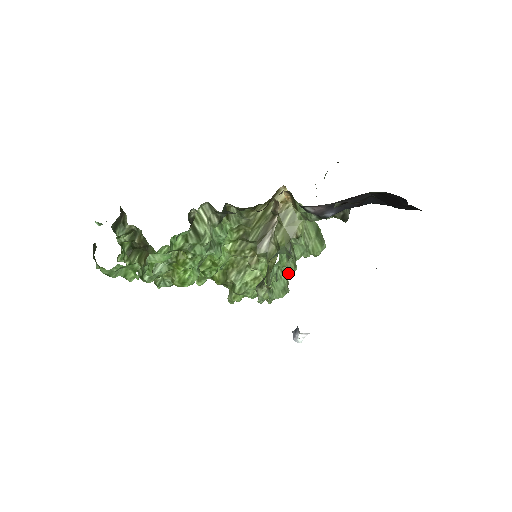
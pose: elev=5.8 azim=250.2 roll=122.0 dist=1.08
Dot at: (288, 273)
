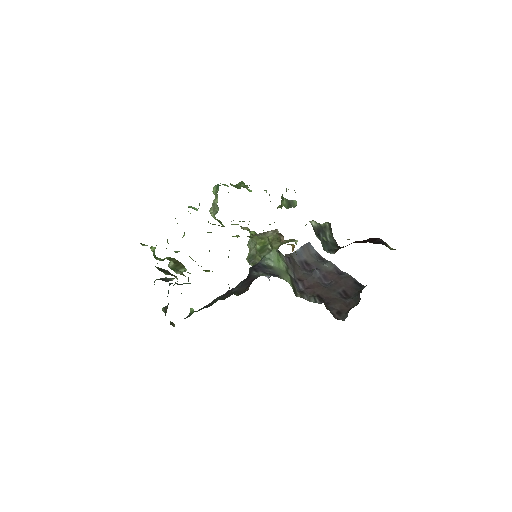
Dot at: occluded
